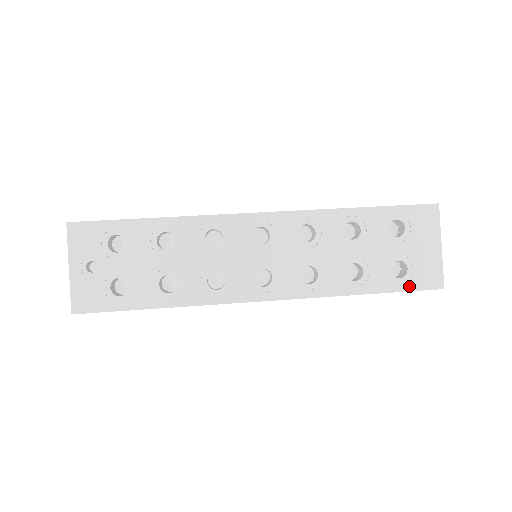
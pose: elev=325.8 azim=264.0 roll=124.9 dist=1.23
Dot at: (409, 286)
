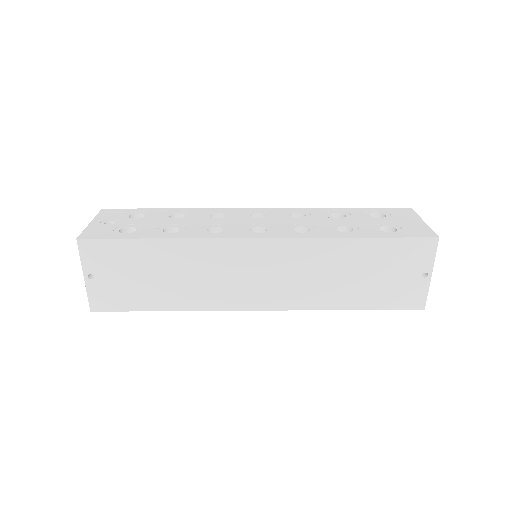
Dot at: (402, 235)
